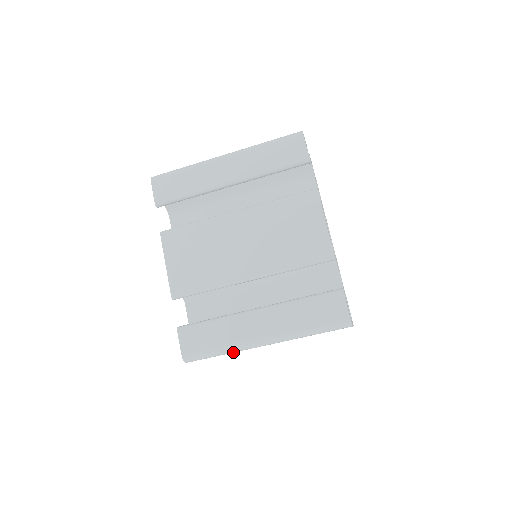
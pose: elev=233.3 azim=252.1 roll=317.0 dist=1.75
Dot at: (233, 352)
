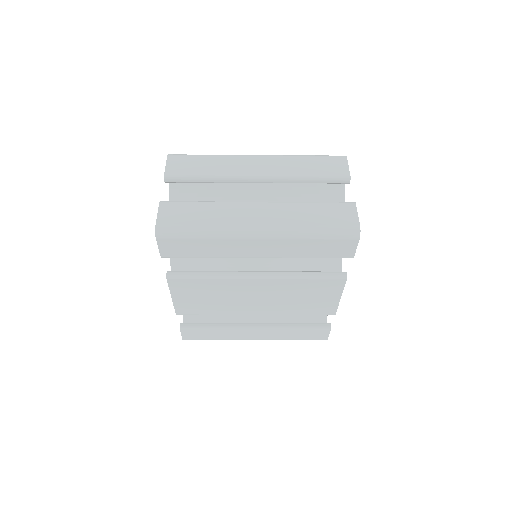
Dot at: occluded
